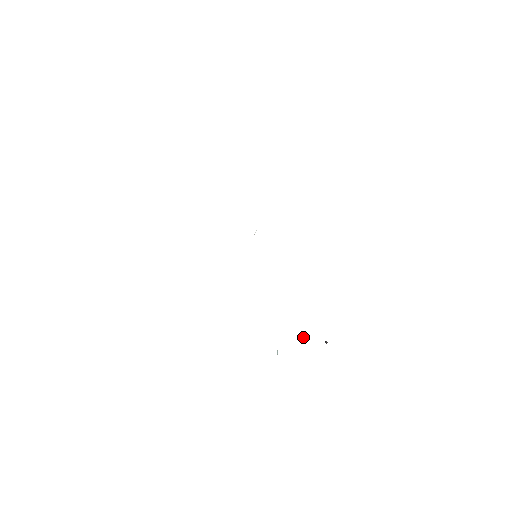
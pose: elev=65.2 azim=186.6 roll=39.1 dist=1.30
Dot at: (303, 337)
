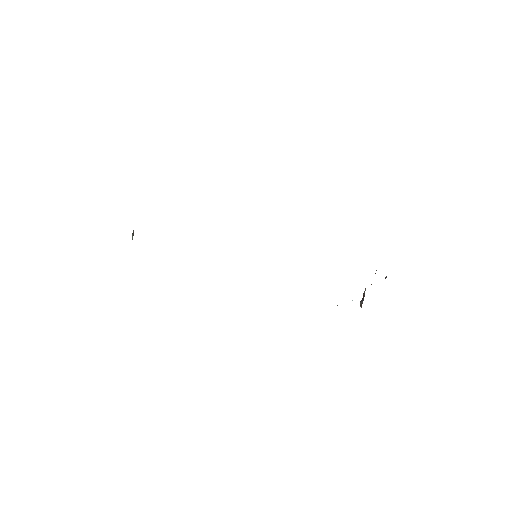
Dot at: occluded
